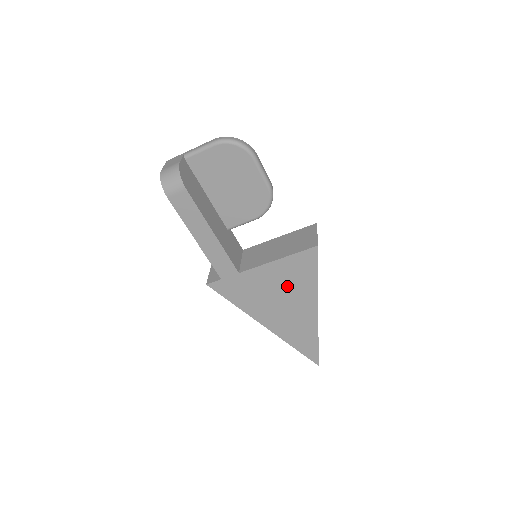
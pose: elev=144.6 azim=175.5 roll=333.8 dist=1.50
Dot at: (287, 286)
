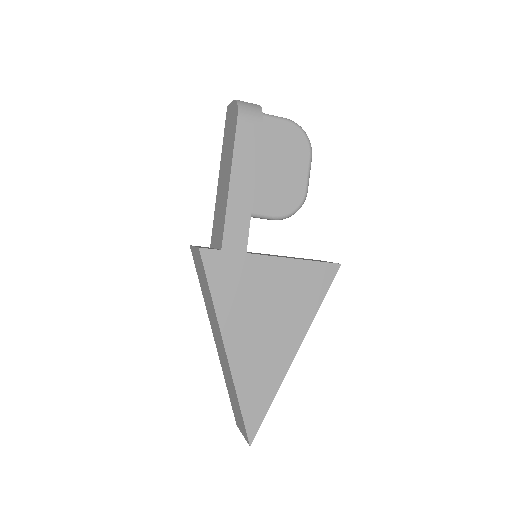
Dot at: (285, 299)
